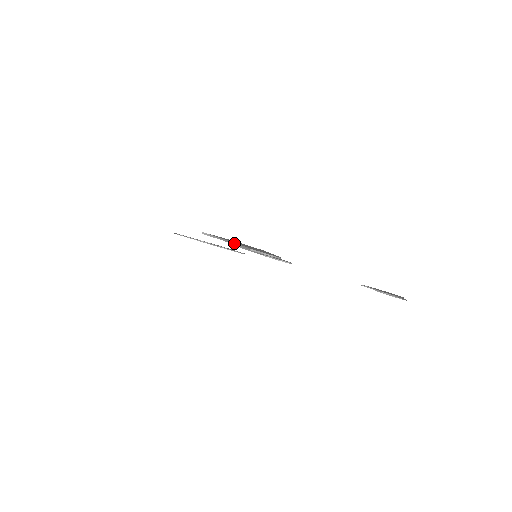
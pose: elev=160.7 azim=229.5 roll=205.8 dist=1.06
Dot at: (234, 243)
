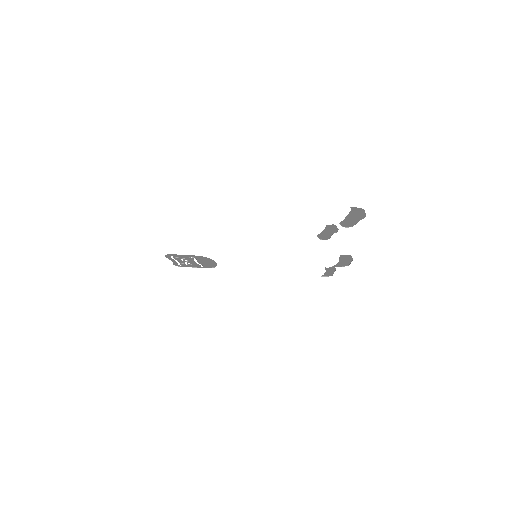
Dot at: (346, 216)
